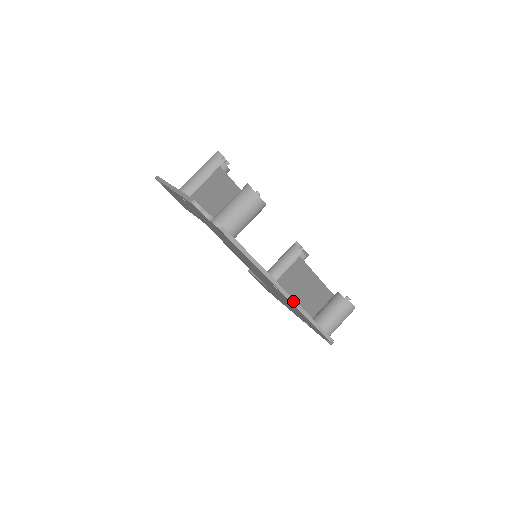
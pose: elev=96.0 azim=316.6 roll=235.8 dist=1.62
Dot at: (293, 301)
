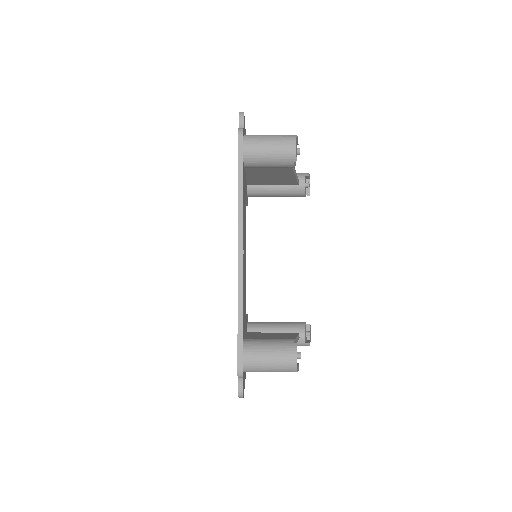
Dot at: (241, 275)
